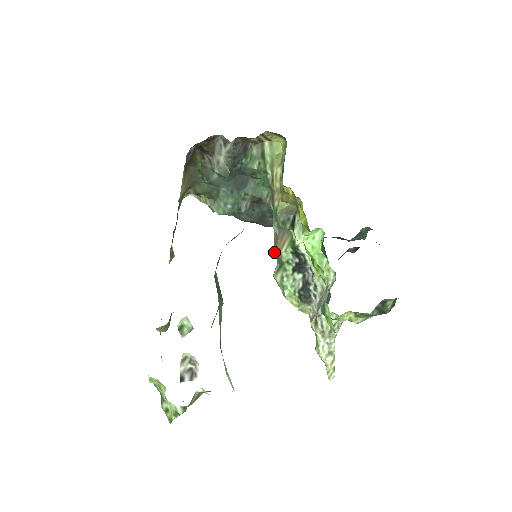
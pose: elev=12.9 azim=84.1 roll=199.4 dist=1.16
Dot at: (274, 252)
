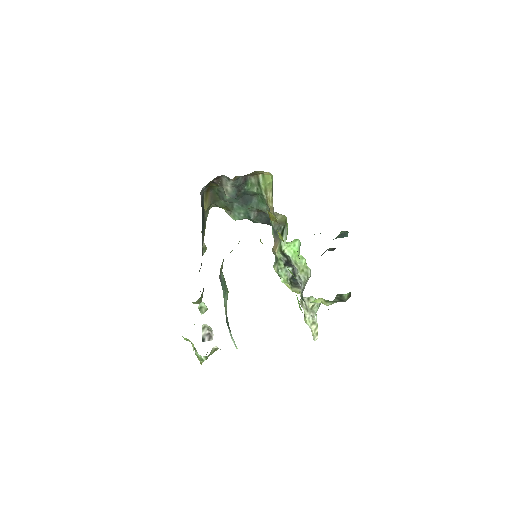
Dot at: (272, 251)
